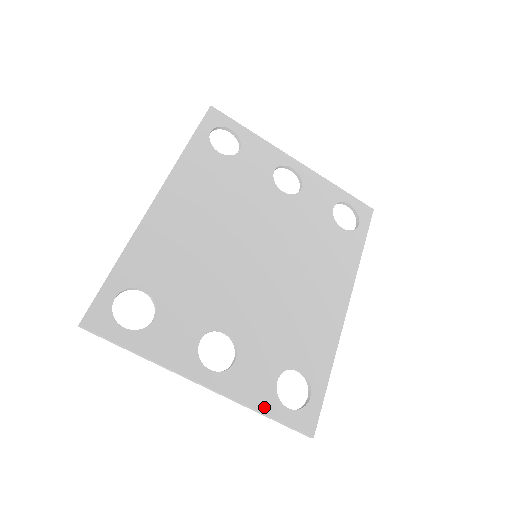
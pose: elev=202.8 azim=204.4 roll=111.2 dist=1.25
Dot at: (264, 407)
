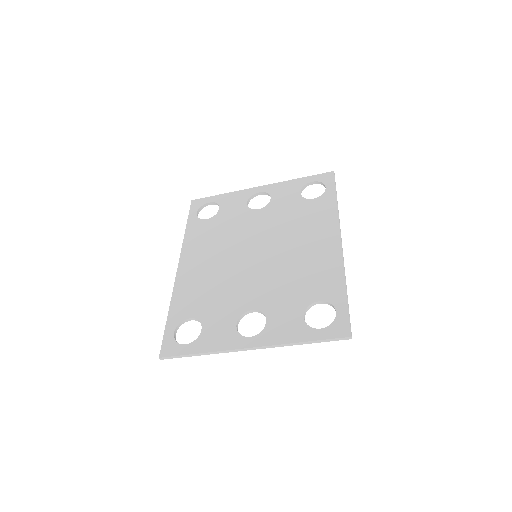
Dot at: (300, 338)
